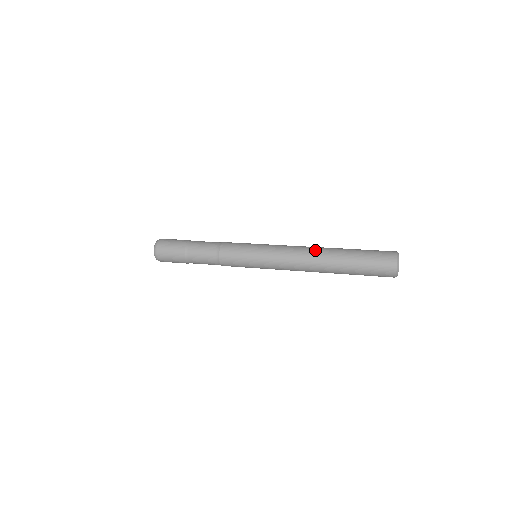
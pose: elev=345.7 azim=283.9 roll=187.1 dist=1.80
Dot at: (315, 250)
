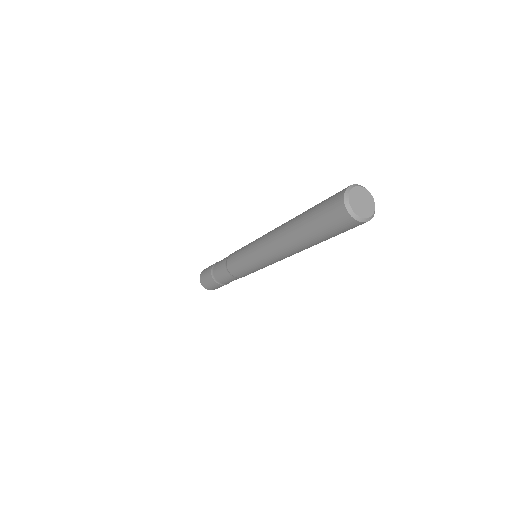
Dot at: occluded
